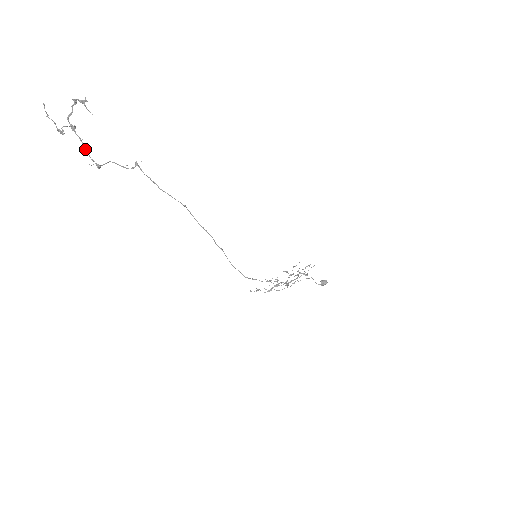
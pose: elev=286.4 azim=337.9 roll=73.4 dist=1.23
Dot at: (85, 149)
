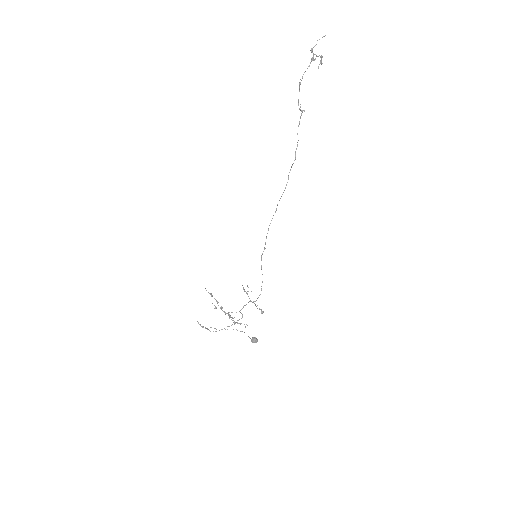
Dot at: (305, 71)
